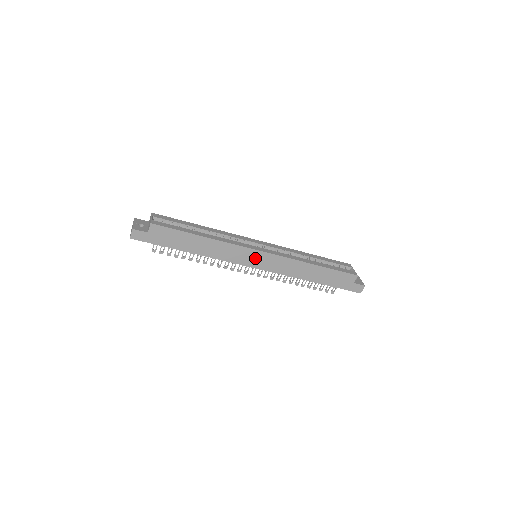
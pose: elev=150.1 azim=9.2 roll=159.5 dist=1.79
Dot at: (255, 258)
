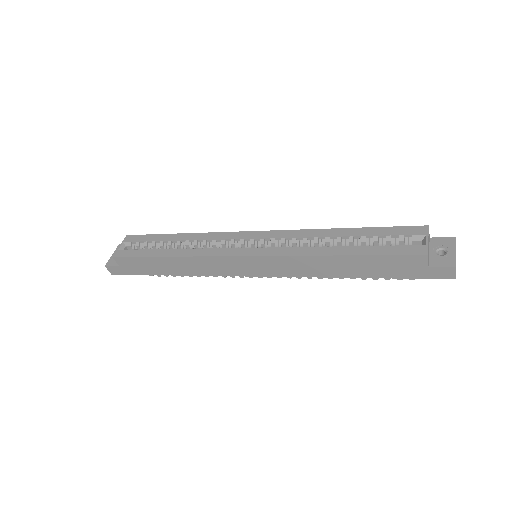
Dot at: (244, 265)
